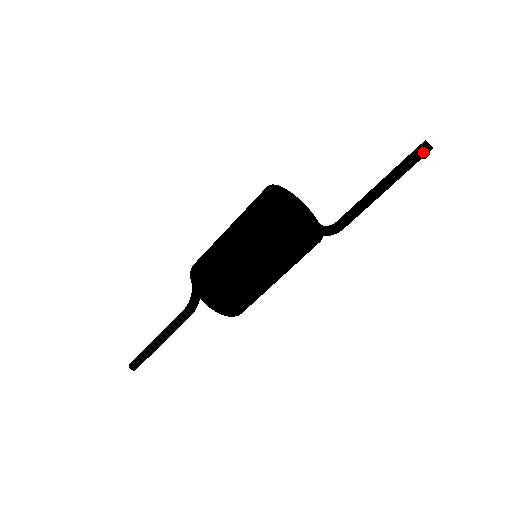
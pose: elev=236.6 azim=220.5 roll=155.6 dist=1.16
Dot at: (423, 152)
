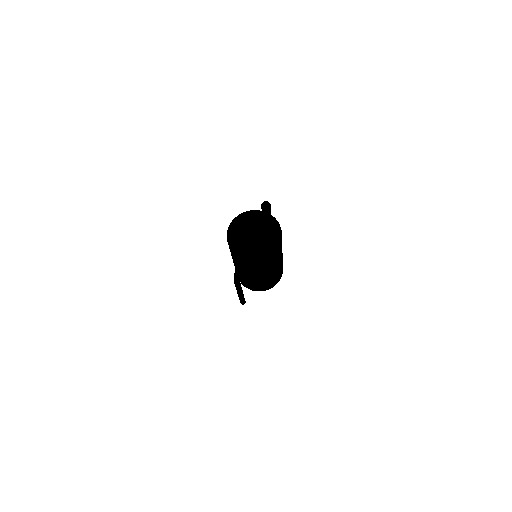
Dot at: (262, 211)
